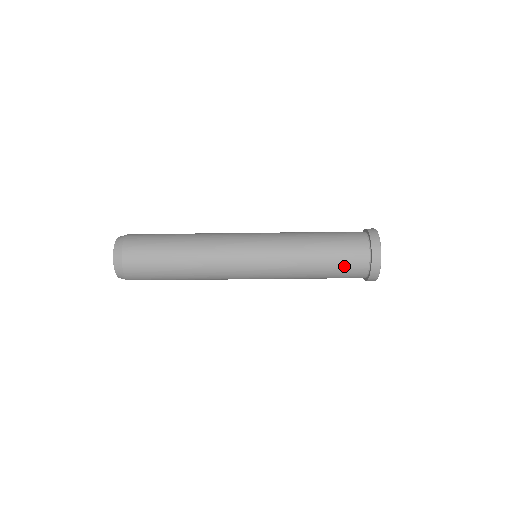
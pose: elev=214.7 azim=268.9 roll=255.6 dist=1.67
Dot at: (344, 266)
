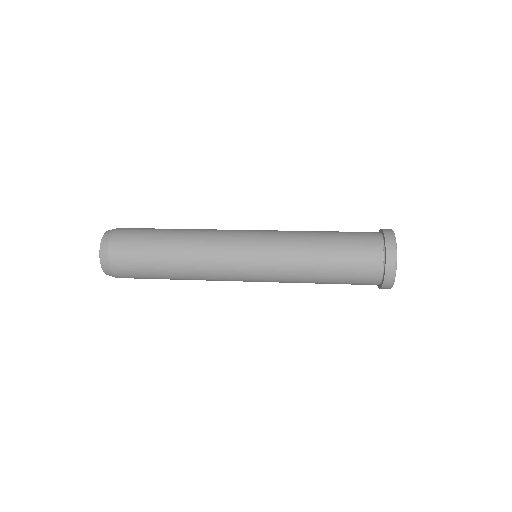
Dot at: occluded
